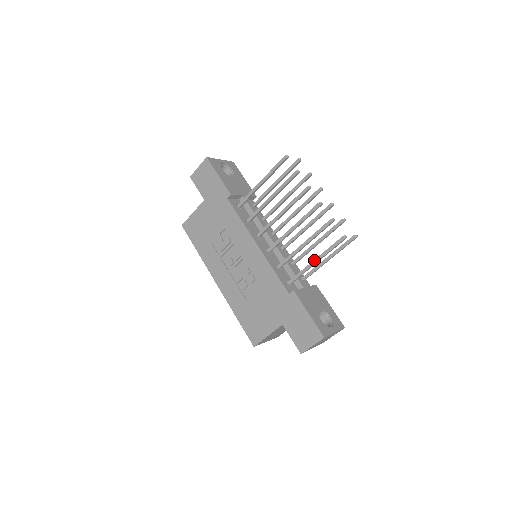
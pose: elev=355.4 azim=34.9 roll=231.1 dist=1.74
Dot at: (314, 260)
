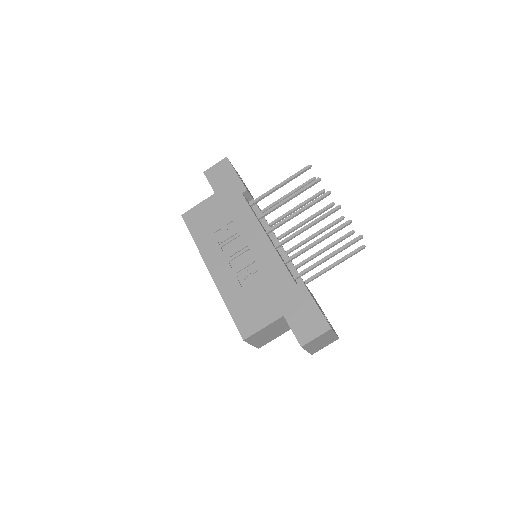
Dot at: (326, 256)
